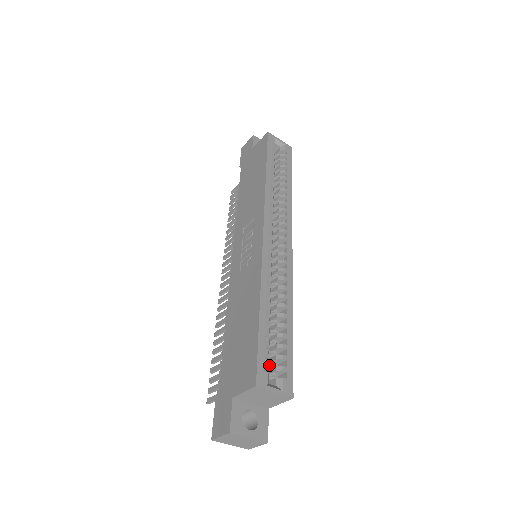
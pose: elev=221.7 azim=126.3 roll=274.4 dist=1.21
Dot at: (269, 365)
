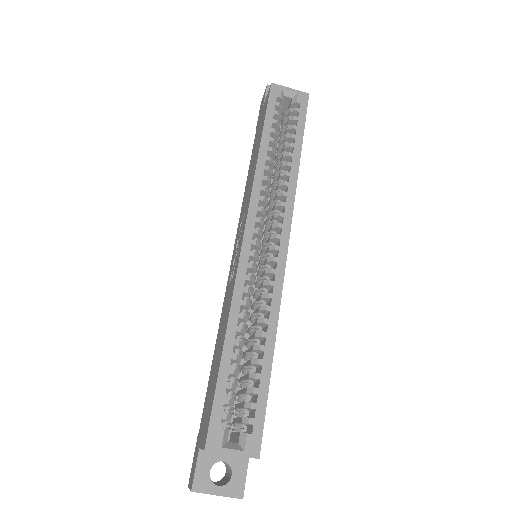
Dot at: occluded
